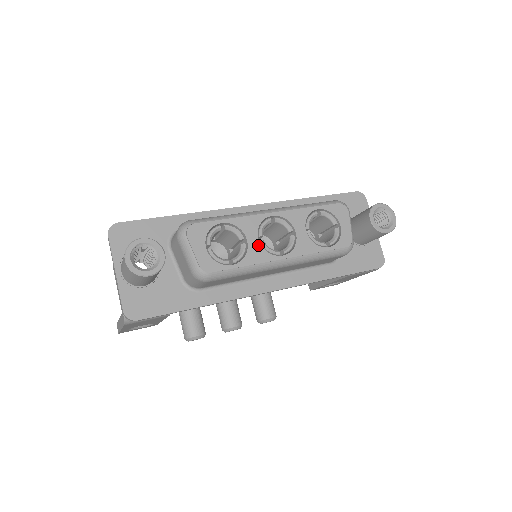
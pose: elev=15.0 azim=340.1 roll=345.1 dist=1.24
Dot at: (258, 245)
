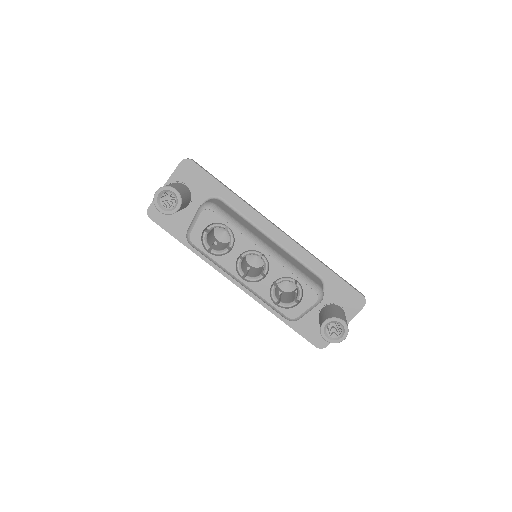
Dot at: (235, 259)
